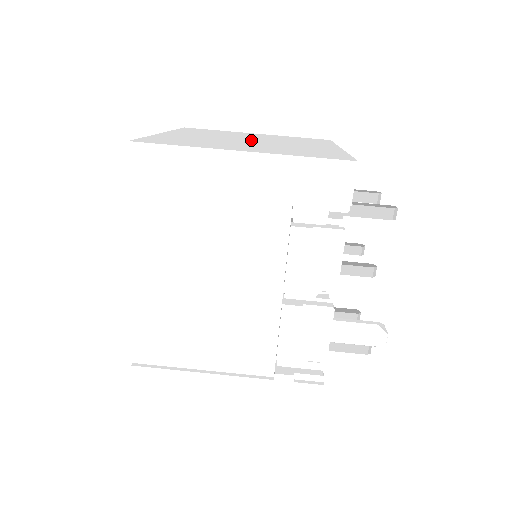
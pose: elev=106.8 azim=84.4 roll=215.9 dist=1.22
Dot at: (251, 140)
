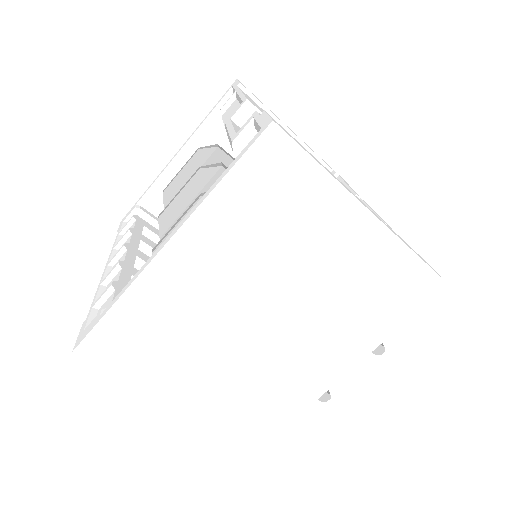
Dot at: (265, 318)
